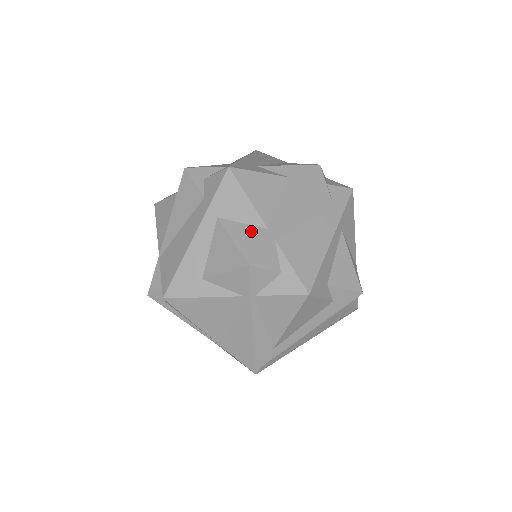
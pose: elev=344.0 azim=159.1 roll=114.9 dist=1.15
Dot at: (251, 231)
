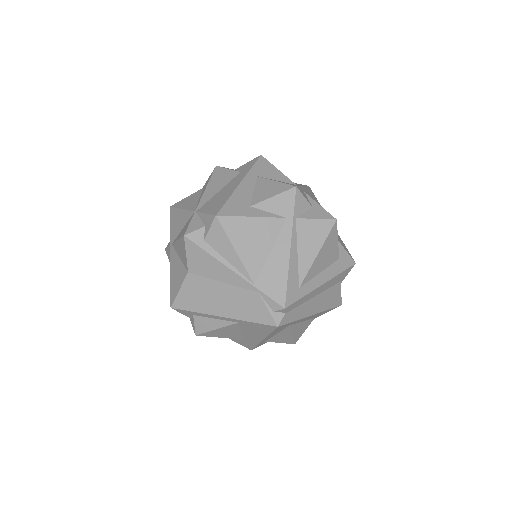
Dot at: occluded
